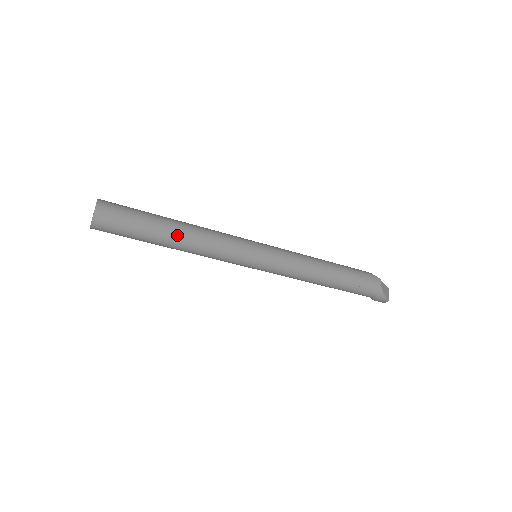
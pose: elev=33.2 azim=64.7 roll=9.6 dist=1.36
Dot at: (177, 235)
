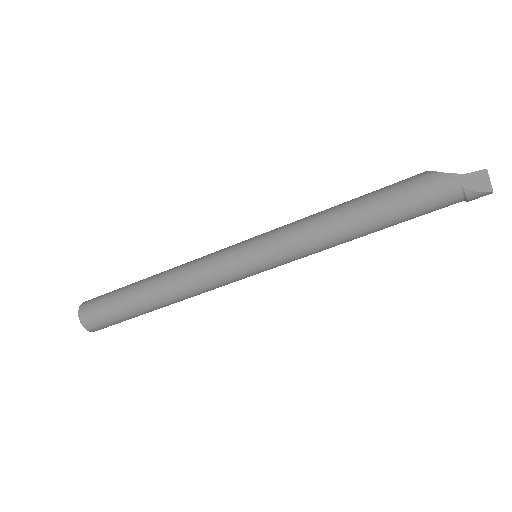
Dot at: (156, 298)
